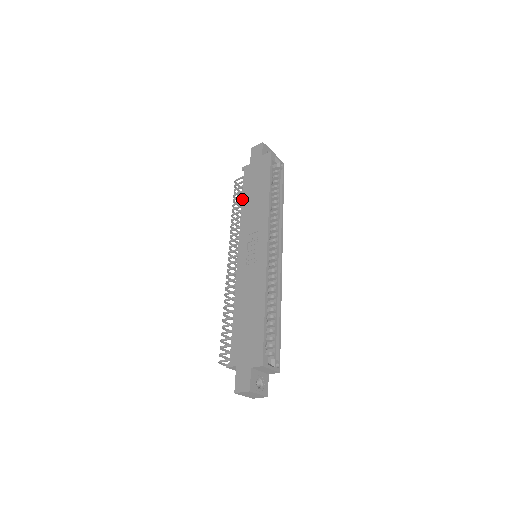
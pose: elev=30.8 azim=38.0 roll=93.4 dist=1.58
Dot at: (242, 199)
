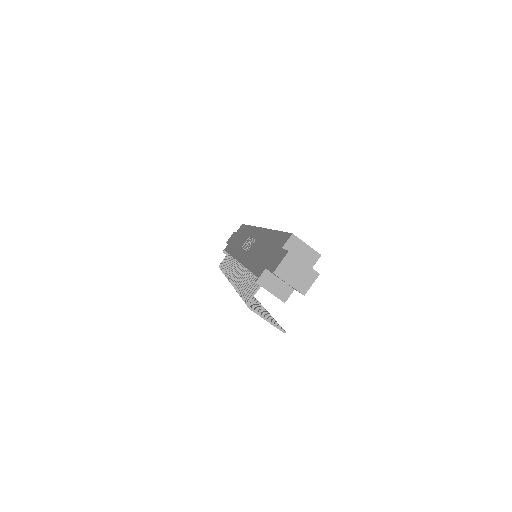
Dot at: (228, 253)
